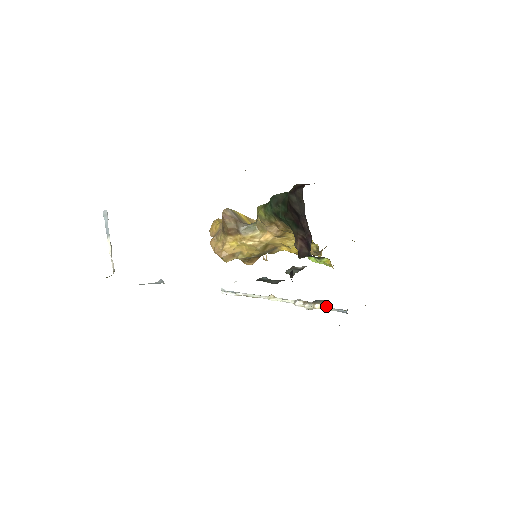
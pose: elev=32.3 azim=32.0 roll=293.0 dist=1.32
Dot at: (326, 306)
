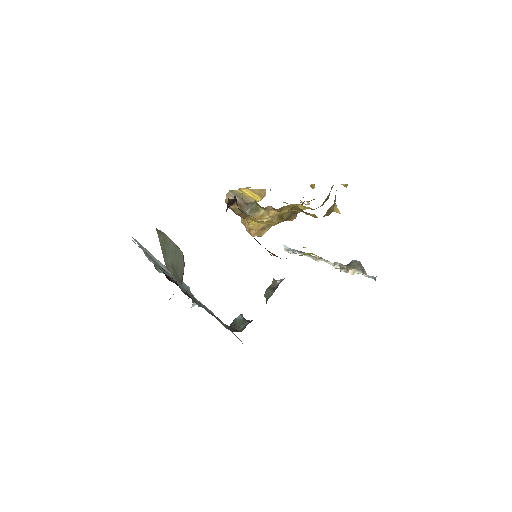
Dot at: (358, 272)
